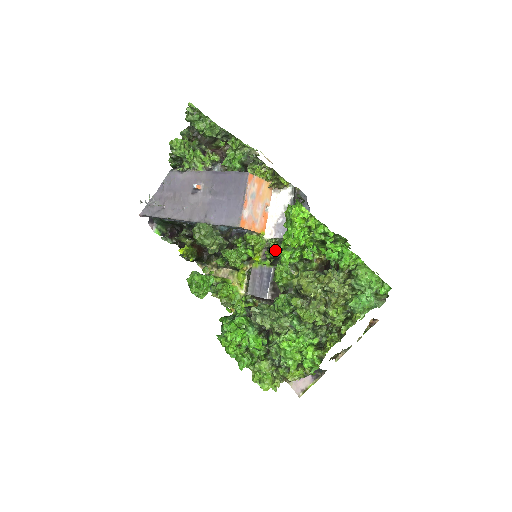
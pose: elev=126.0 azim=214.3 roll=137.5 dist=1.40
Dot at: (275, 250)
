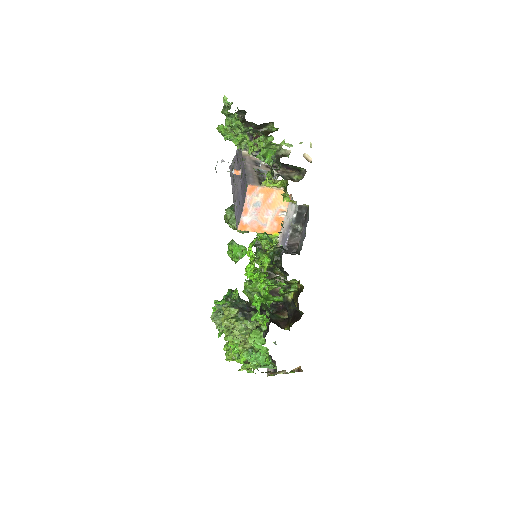
Dot at: occluded
